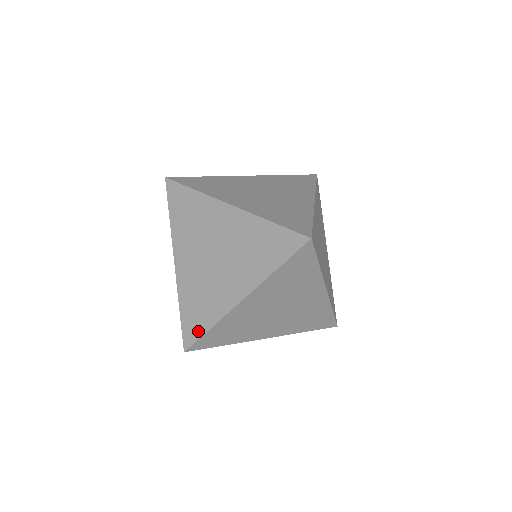
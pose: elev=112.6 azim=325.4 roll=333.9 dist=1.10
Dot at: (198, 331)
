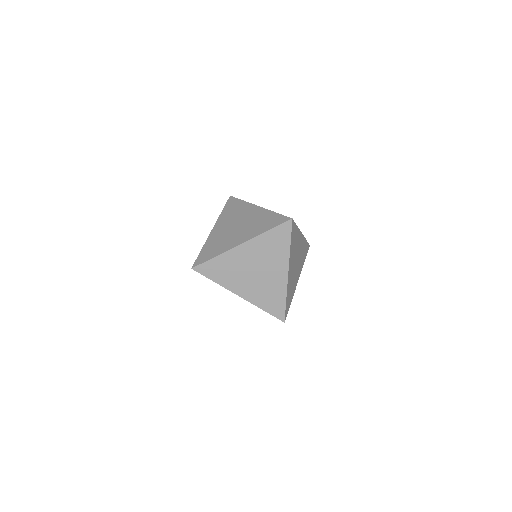
Dot at: (207, 258)
